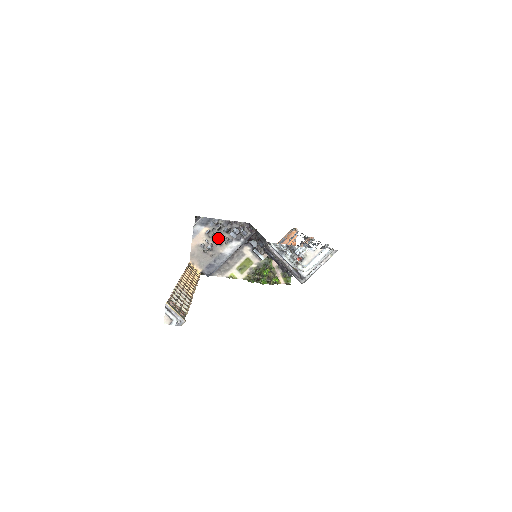
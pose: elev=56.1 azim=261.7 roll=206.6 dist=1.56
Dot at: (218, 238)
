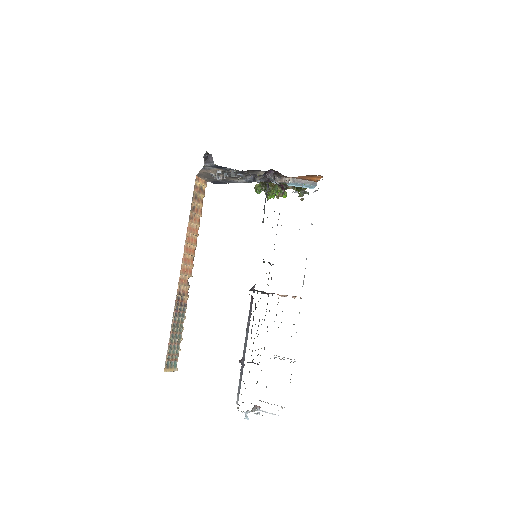
Dot at: occluded
